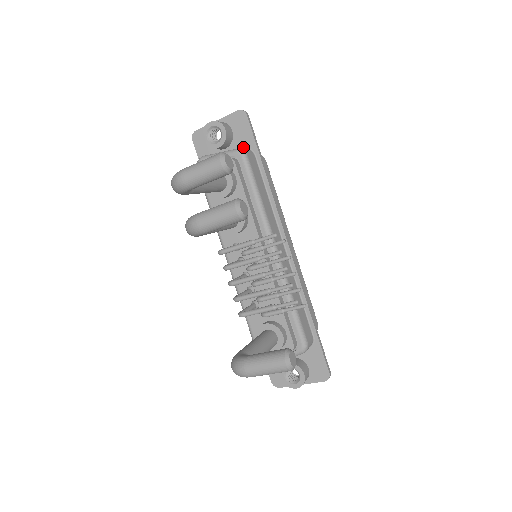
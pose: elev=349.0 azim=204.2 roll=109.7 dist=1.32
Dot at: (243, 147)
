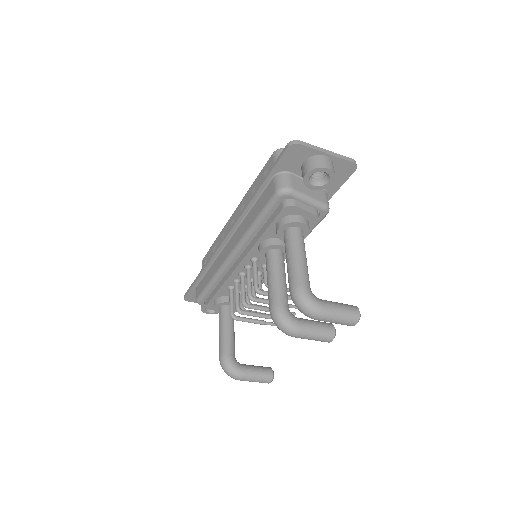
Dot at: occluded
